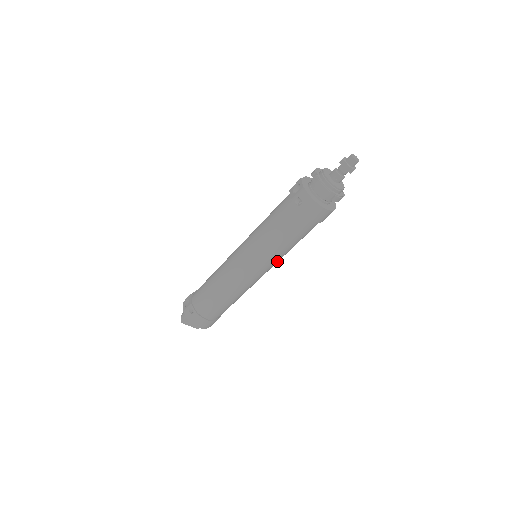
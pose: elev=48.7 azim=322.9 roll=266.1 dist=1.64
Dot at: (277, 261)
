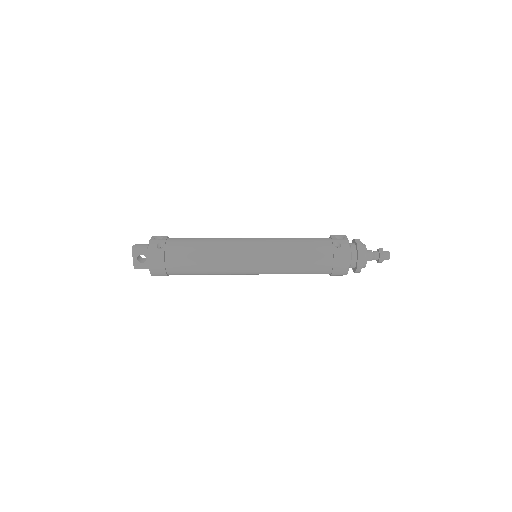
Dot at: (272, 272)
